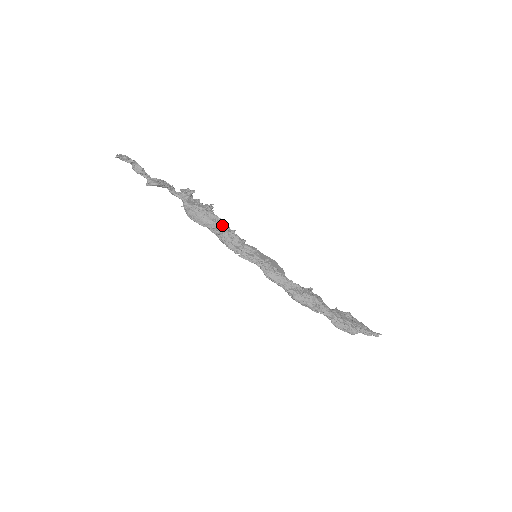
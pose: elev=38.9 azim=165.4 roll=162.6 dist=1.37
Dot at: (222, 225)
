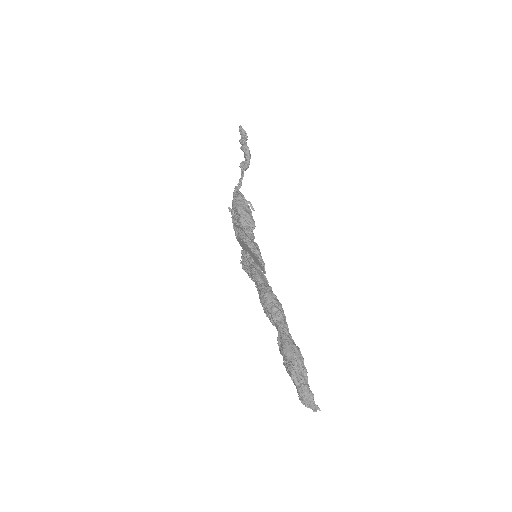
Dot at: (252, 220)
